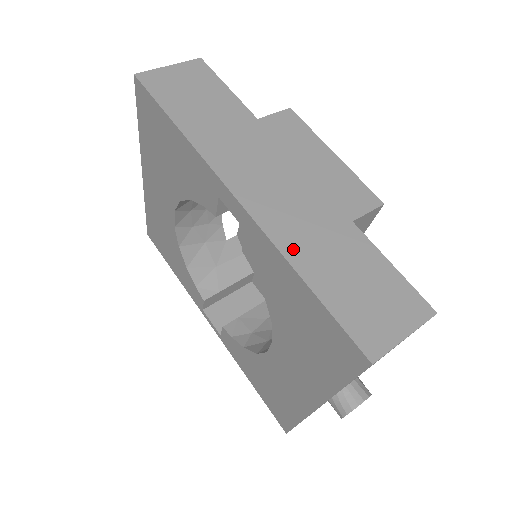
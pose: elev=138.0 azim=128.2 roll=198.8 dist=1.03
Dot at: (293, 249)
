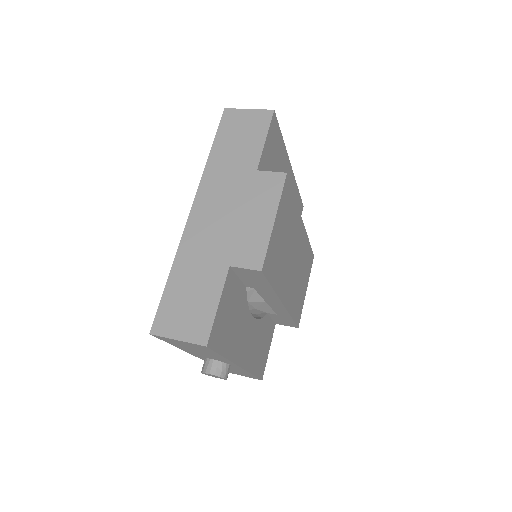
Dot at: (183, 256)
